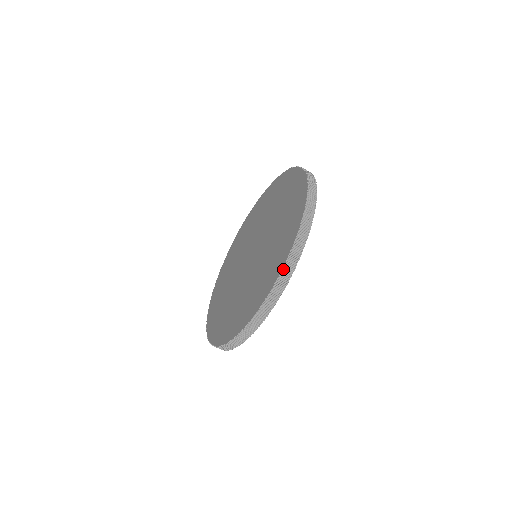
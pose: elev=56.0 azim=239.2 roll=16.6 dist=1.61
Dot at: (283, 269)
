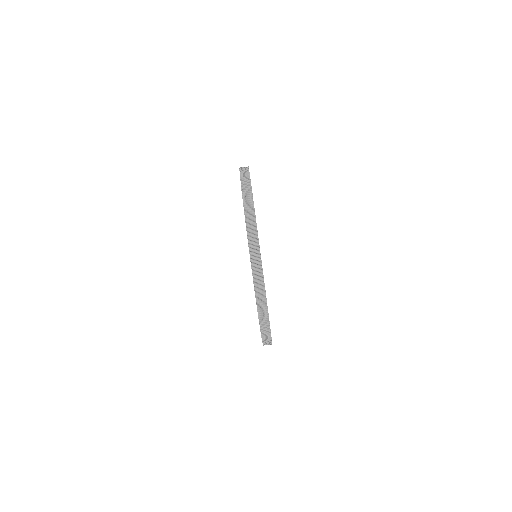
Dot at: (248, 238)
